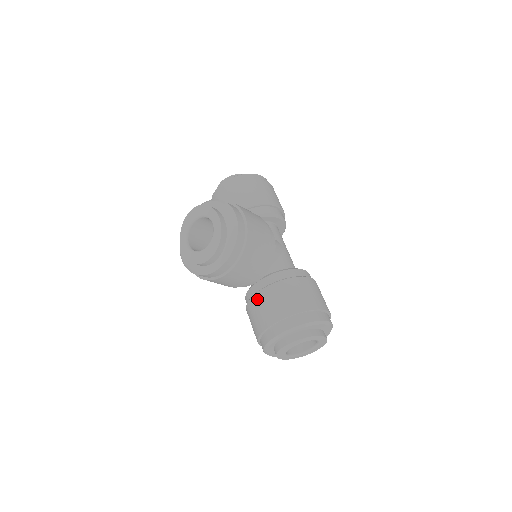
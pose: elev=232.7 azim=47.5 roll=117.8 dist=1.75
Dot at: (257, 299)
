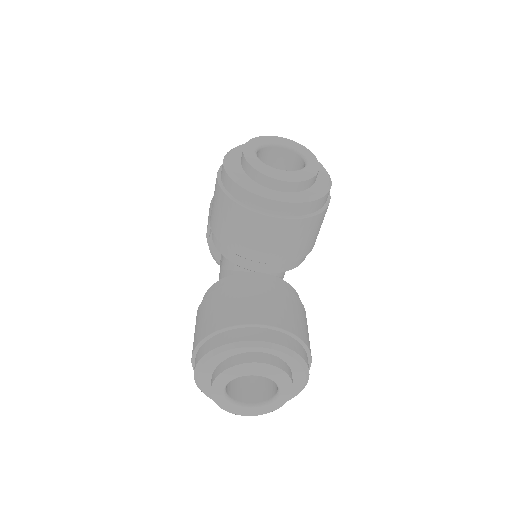
Dot at: (254, 286)
